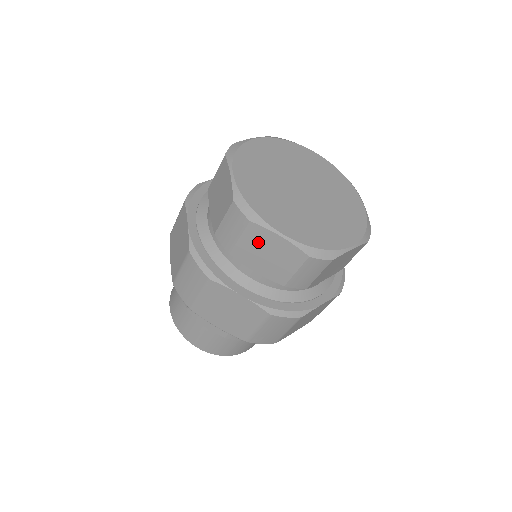
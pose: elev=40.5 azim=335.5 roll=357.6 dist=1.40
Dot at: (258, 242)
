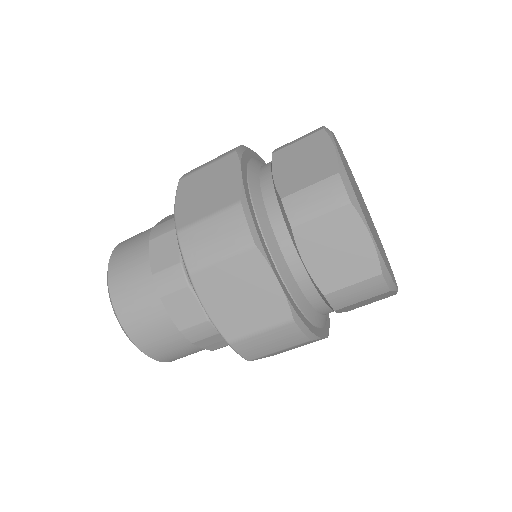
Dot at: (339, 231)
